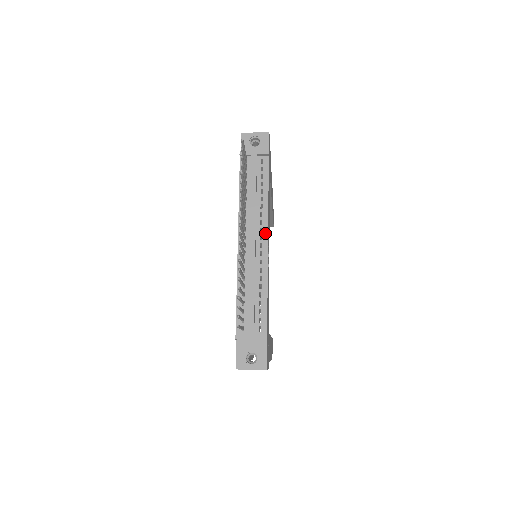
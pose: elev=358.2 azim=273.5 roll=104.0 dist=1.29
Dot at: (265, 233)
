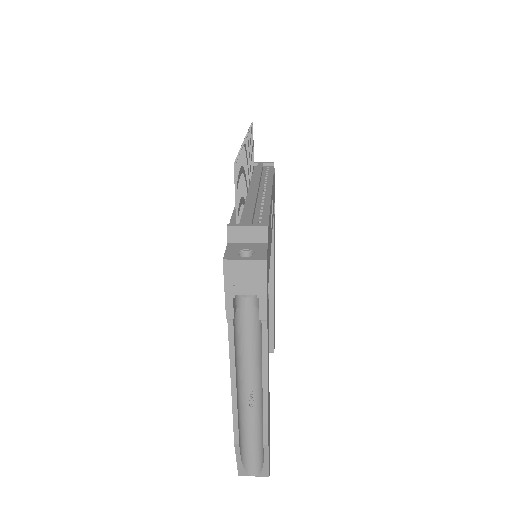
Dot at: (269, 188)
